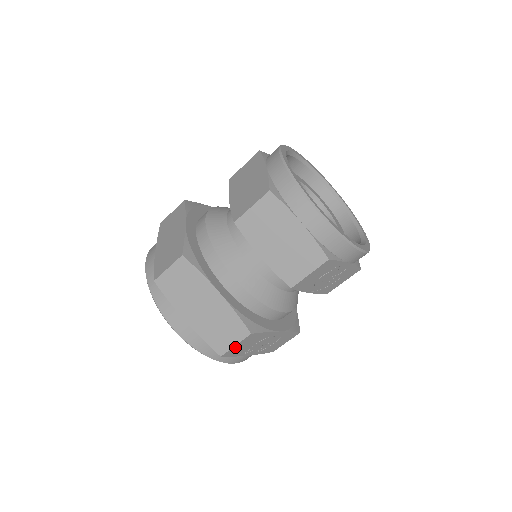
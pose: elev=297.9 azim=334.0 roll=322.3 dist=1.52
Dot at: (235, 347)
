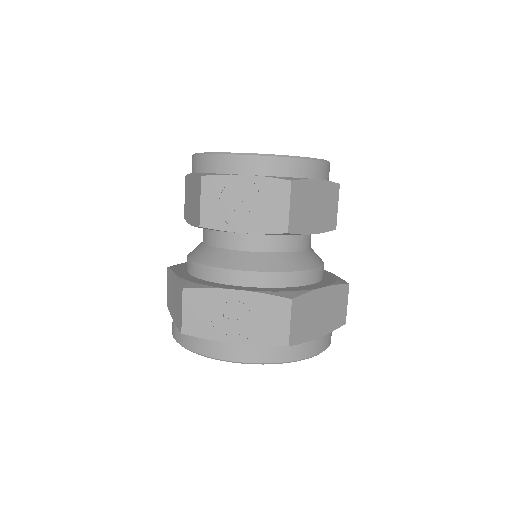
Dot at: (186, 316)
